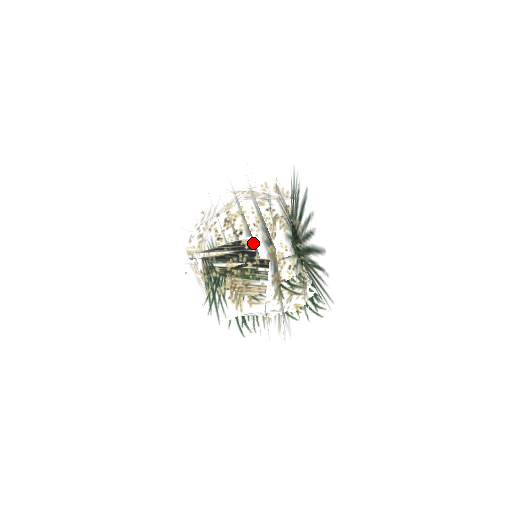
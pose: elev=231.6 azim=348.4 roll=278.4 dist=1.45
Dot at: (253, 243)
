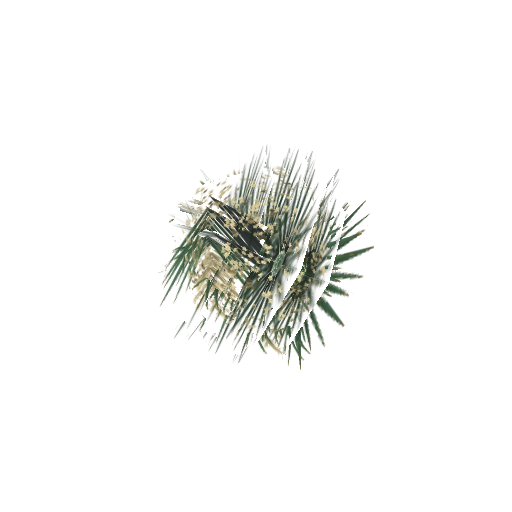
Dot at: (302, 193)
